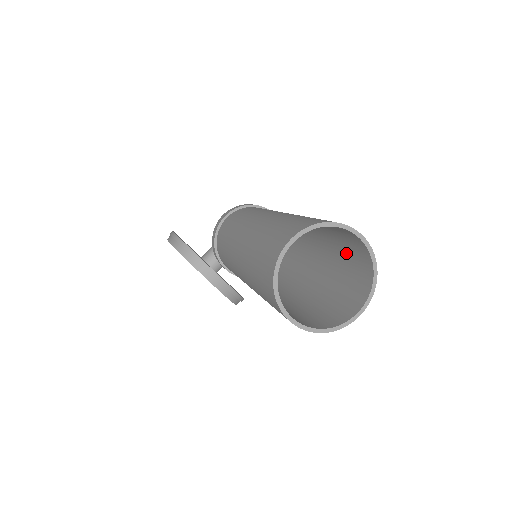
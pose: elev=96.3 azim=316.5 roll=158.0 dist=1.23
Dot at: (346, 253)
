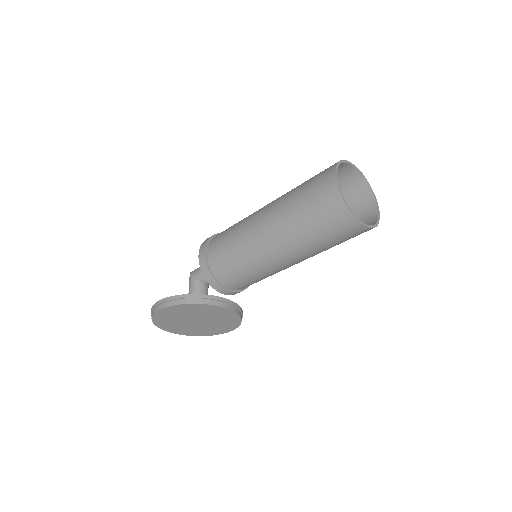
Dot at: occluded
